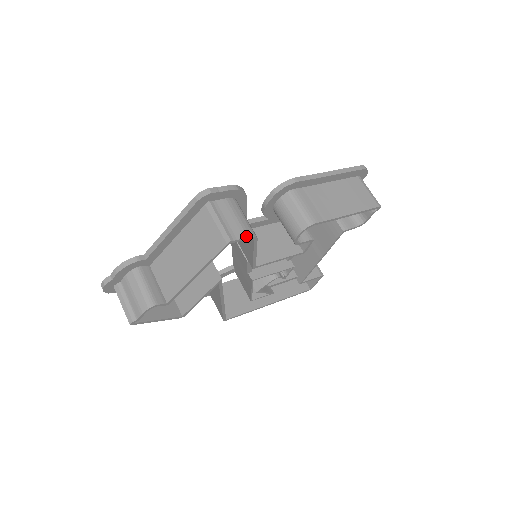
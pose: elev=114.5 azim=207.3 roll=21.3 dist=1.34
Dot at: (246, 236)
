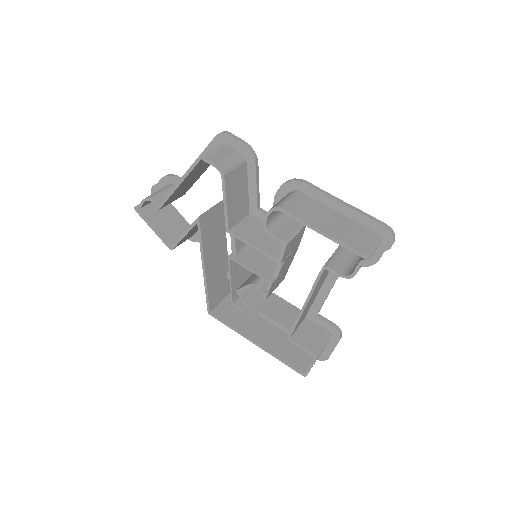
Dot at: (215, 163)
